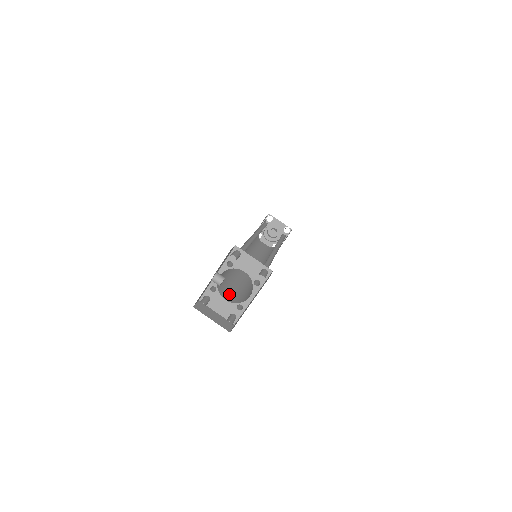
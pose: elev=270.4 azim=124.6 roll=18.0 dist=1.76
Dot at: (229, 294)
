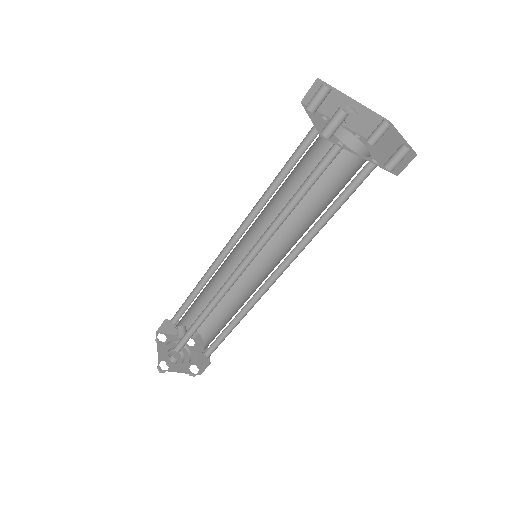
Dot at: occluded
